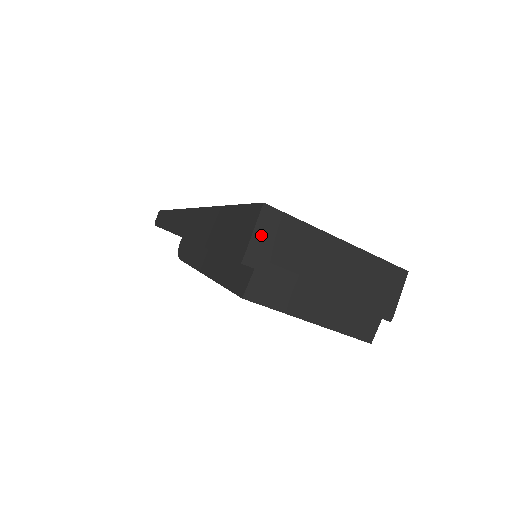
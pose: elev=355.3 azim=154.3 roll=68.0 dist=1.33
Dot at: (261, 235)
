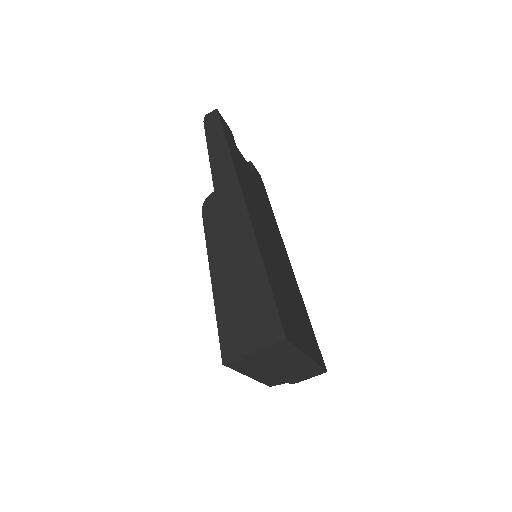
Dot at: (267, 350)
